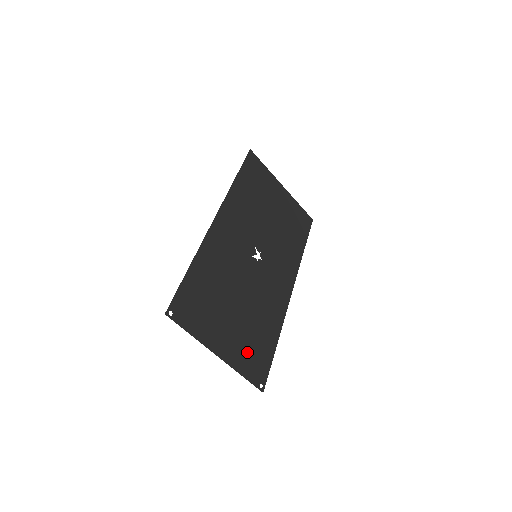
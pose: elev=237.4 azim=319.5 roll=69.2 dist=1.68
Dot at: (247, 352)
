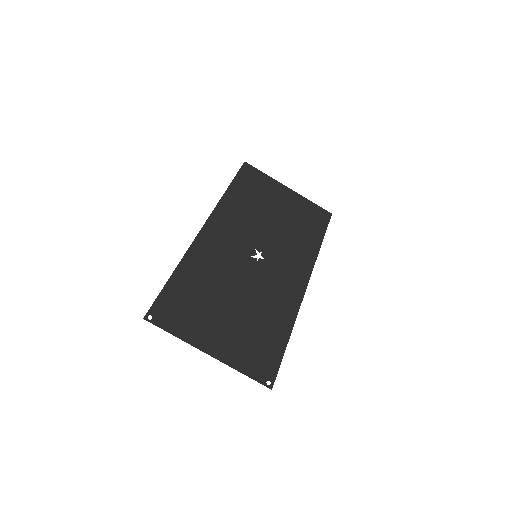
Dot at: (248, 349)
